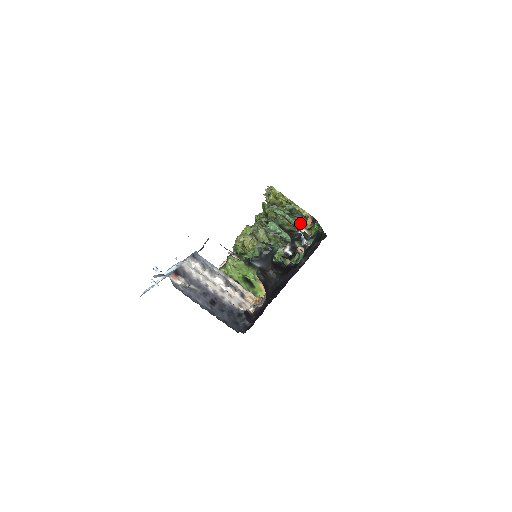
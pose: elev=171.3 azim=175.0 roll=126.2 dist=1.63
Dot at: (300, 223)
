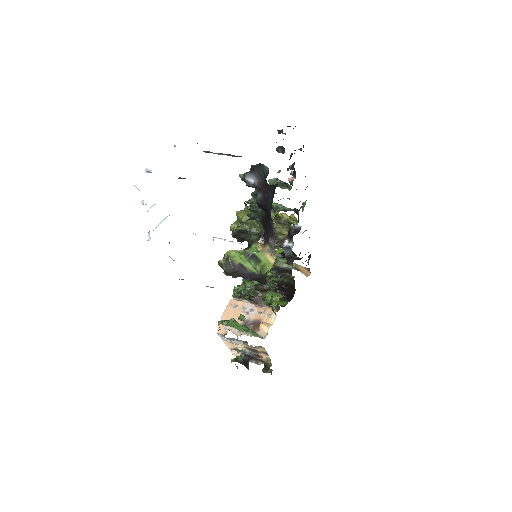
Dot at: occluded
